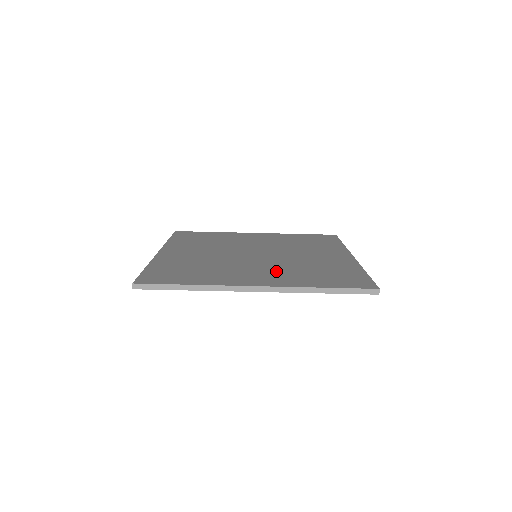
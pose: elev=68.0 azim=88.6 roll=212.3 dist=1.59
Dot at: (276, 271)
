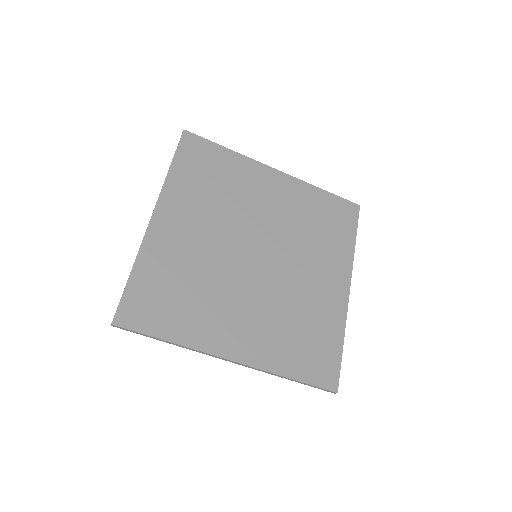
Dot at: (262, 320)
